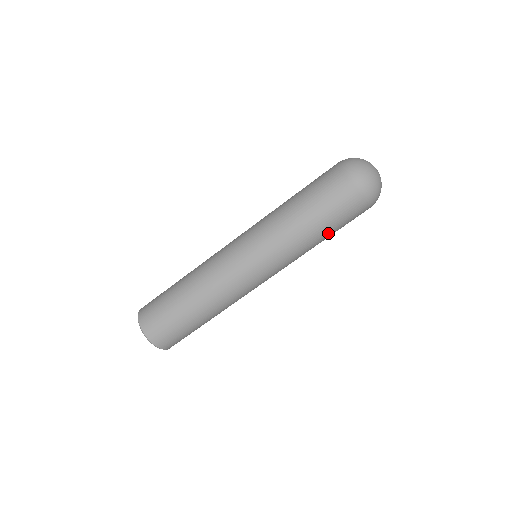
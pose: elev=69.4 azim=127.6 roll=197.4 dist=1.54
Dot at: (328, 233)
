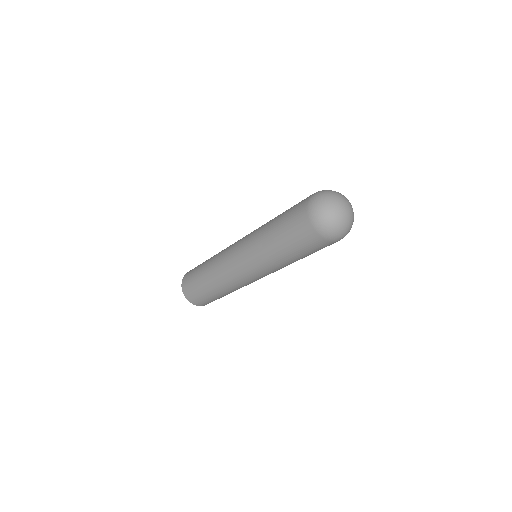
Dot at: occluded
